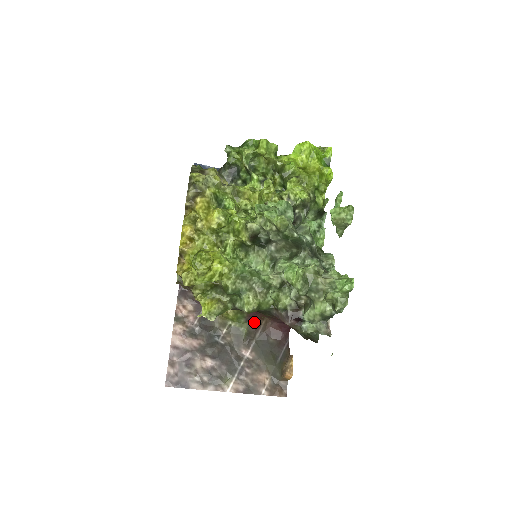
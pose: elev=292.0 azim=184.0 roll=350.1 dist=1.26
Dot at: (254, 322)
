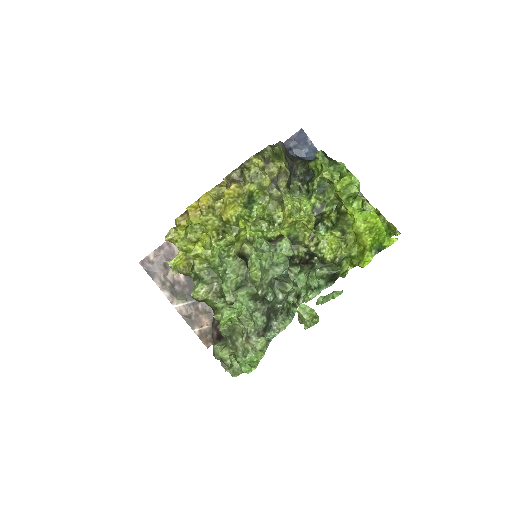
Dot at: occluded
